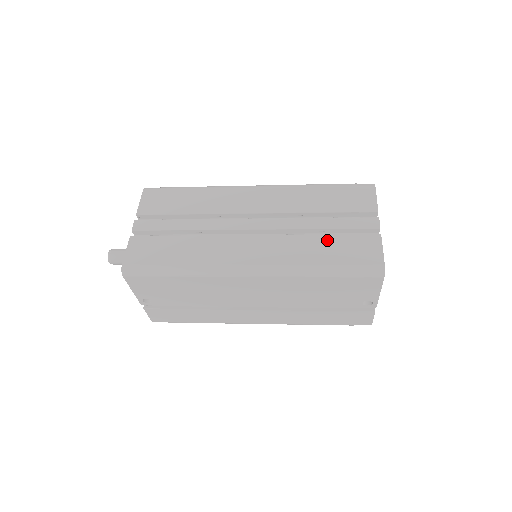
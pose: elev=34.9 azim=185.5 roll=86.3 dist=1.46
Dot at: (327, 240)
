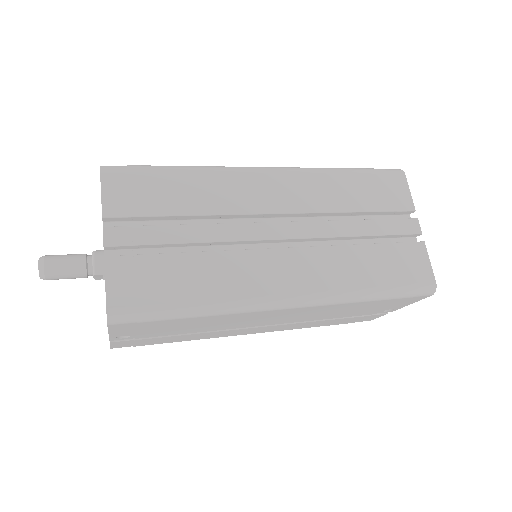
Dot at: (373, 252)
